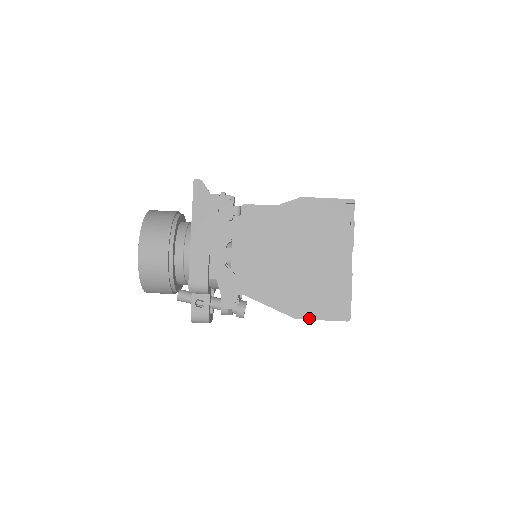
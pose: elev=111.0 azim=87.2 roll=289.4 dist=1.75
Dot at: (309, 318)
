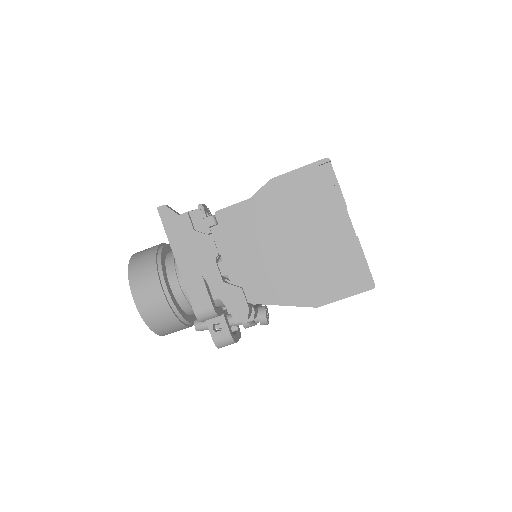
Dot at: (330, 301)
